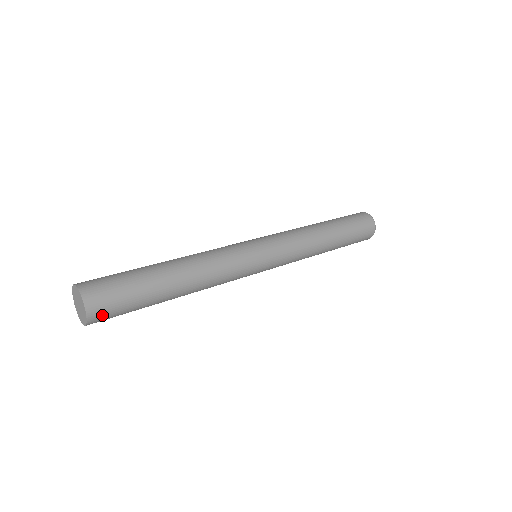
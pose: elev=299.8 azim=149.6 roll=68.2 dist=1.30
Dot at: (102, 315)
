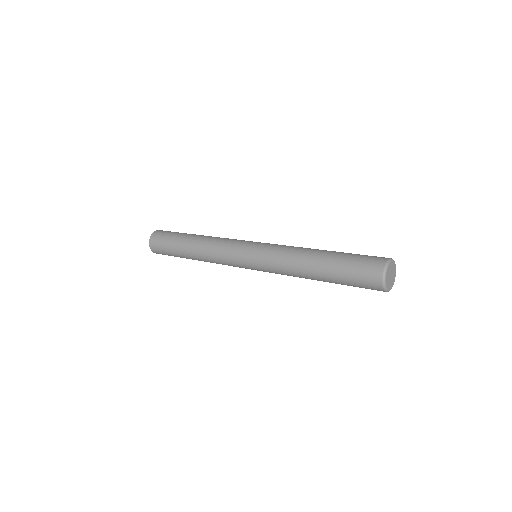
Dot at: occluded
